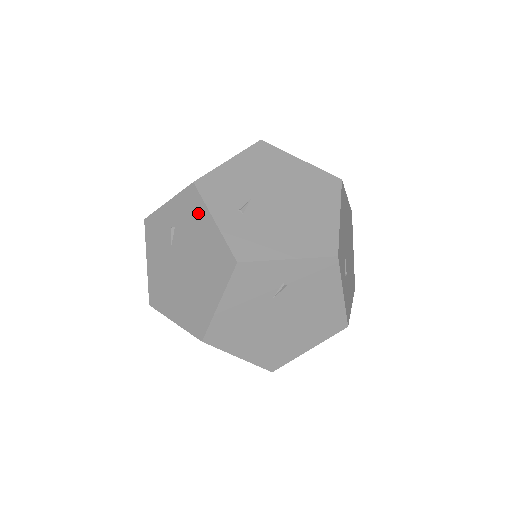
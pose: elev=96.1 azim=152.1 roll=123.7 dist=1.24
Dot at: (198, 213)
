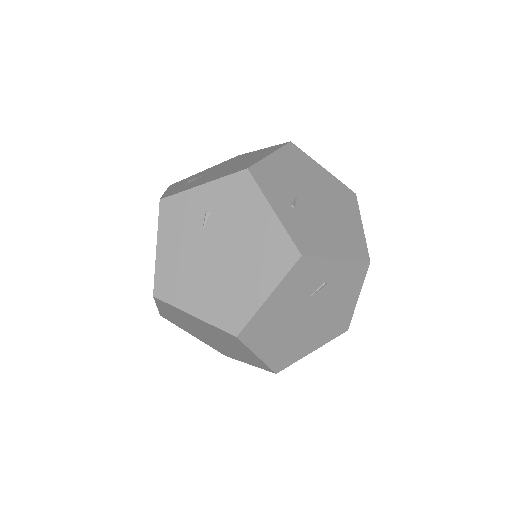
Dot at: occluded
